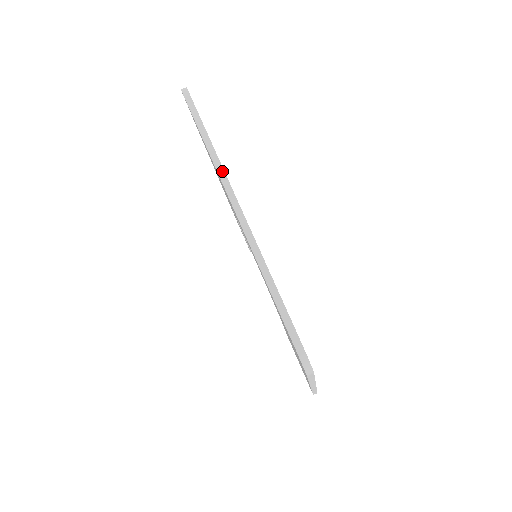
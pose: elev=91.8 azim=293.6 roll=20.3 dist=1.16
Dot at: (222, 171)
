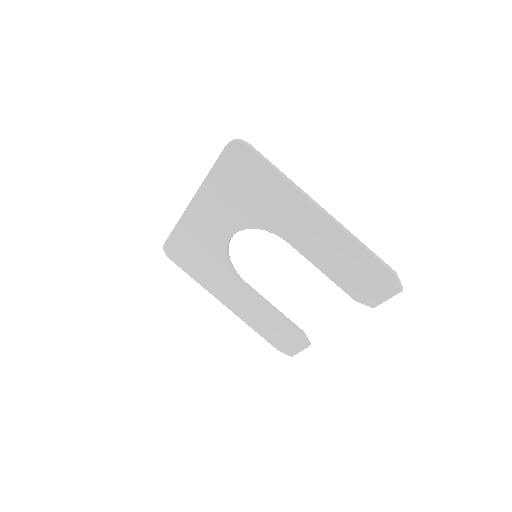
Dot at: (184, 213)
